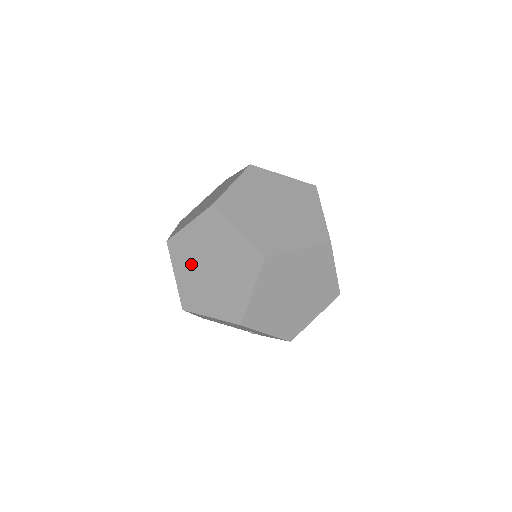
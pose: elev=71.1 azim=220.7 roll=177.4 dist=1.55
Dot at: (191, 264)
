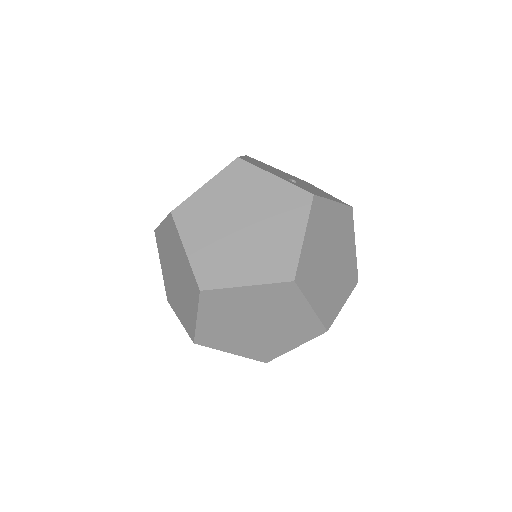
Dot at: (229, 316)
